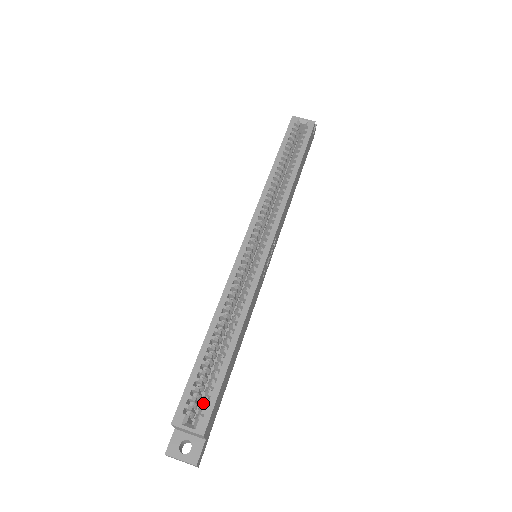
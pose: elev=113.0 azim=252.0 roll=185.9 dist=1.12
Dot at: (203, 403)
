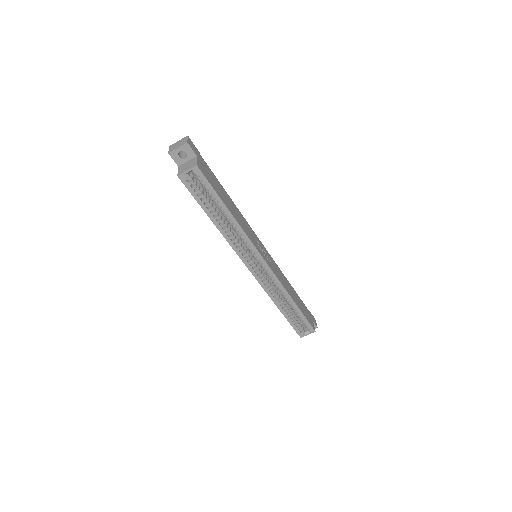
Dot at: (305, 326)
